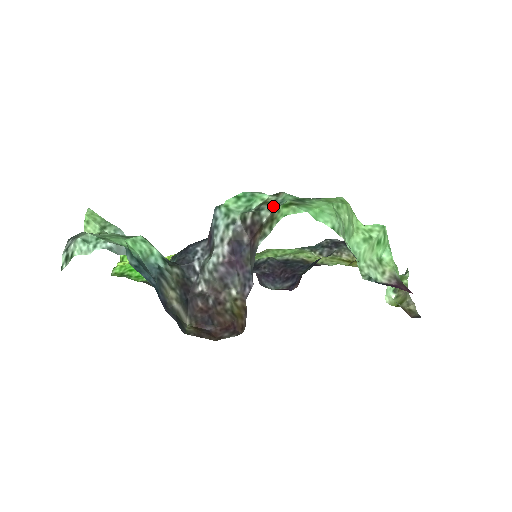
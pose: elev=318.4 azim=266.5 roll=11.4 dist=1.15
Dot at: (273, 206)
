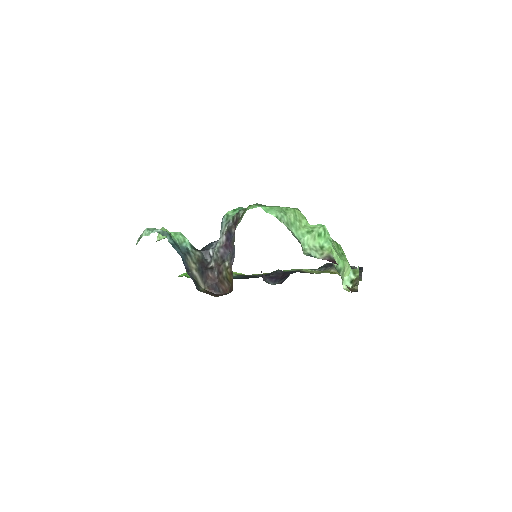
Dot at: occluded
